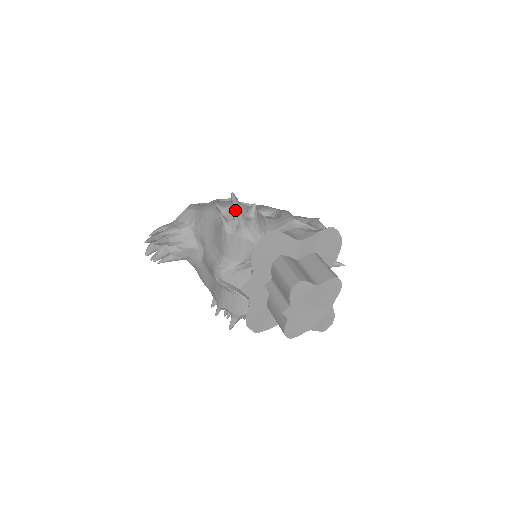
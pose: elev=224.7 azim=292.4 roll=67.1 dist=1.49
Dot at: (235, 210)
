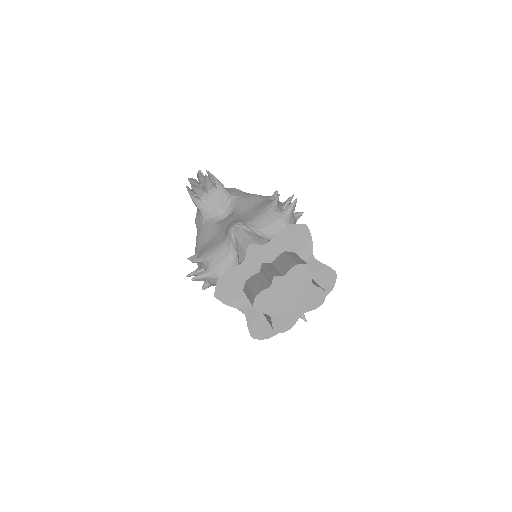
Dot at: occluded
